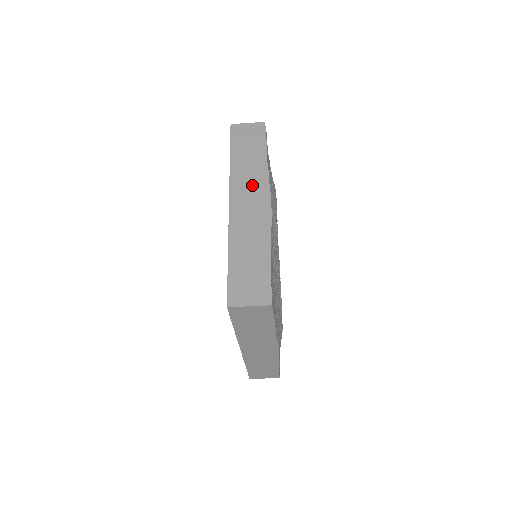
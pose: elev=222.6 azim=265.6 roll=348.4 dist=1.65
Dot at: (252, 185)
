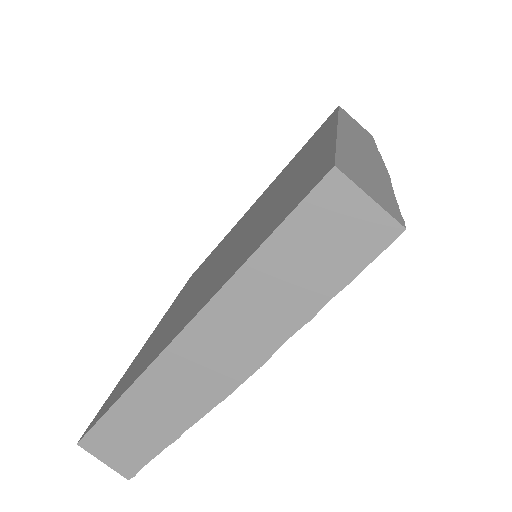
Dot at: (364, 143)
